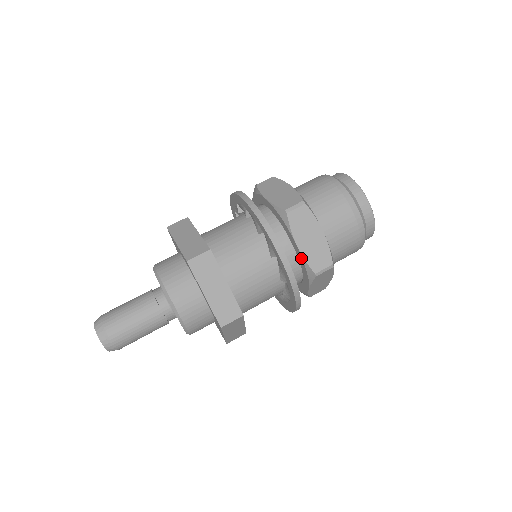
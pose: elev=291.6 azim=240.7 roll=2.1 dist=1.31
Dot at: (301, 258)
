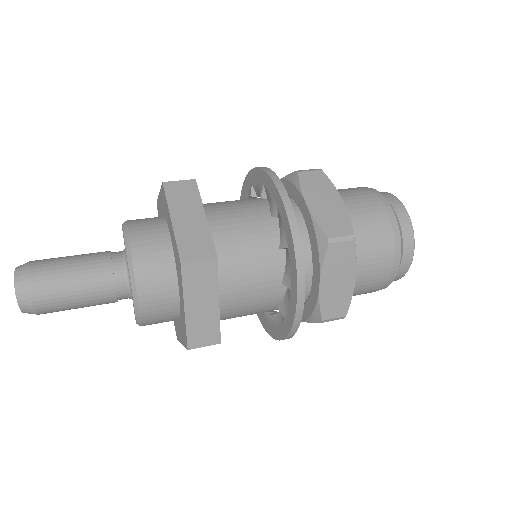
Dot at: (283, 183)
